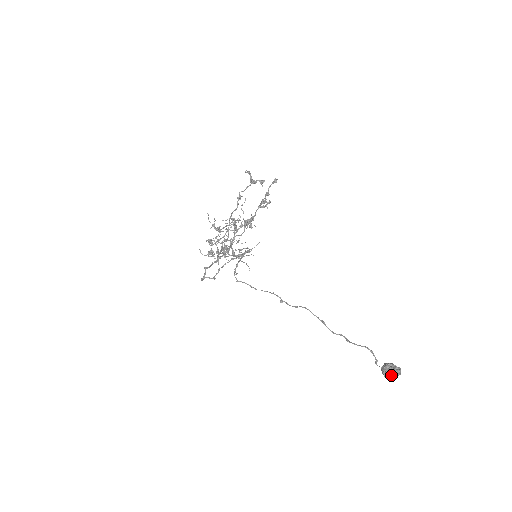
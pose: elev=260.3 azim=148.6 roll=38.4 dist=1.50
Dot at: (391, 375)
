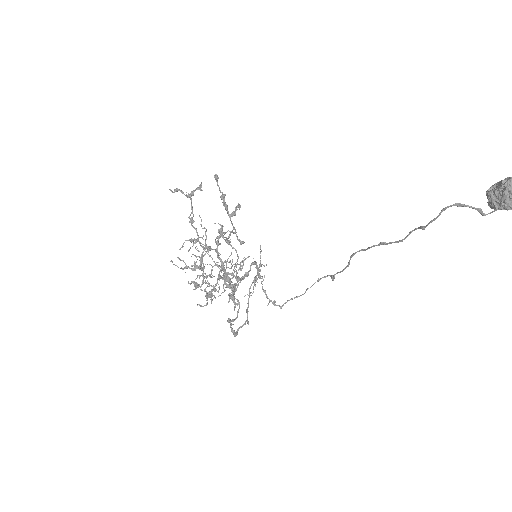
Dot at: (507, 197)
